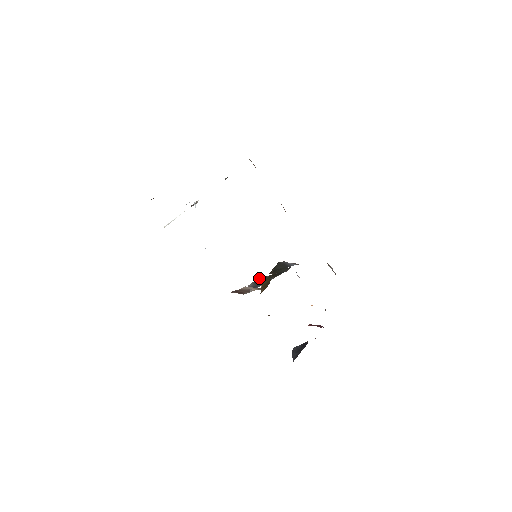
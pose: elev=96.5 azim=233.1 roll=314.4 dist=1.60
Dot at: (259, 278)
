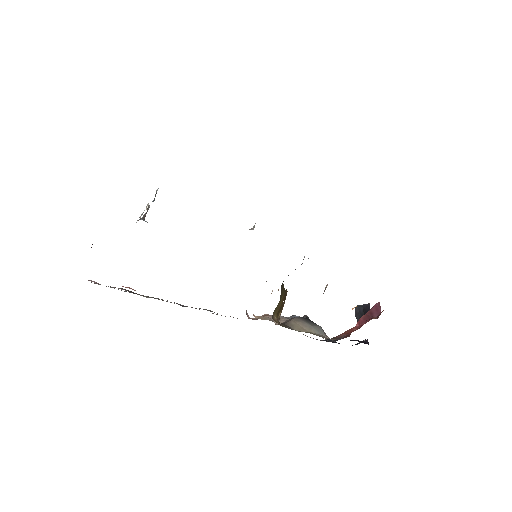
Dot at: occluded
